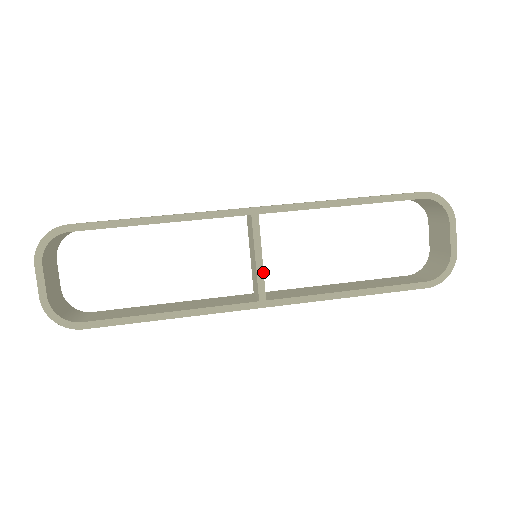
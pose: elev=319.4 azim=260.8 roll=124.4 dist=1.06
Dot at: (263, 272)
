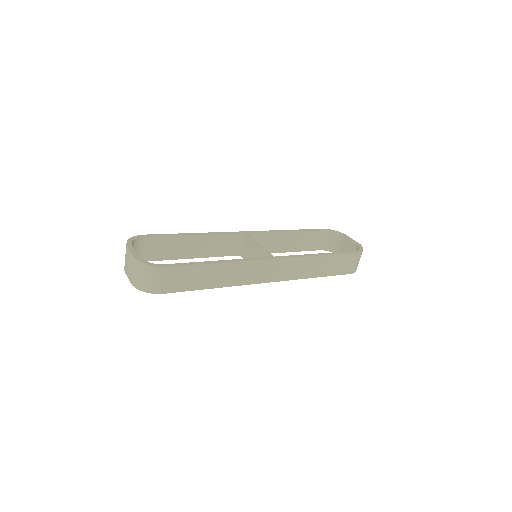
Dot at: (264, 248)
